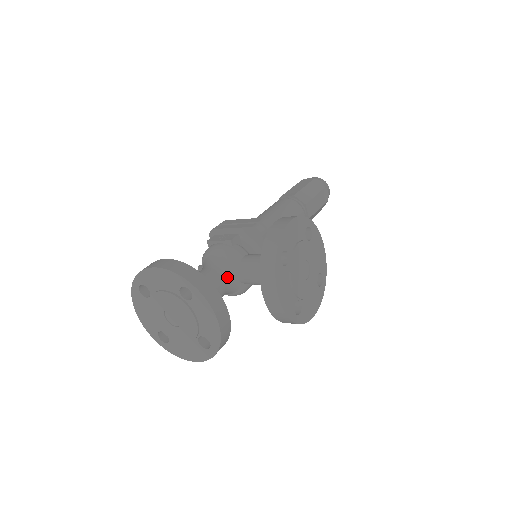
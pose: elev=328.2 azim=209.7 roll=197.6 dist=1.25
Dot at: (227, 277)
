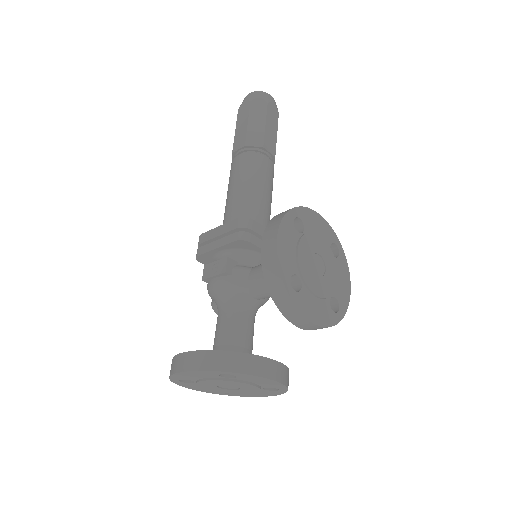
Dot at: (247, 308)
